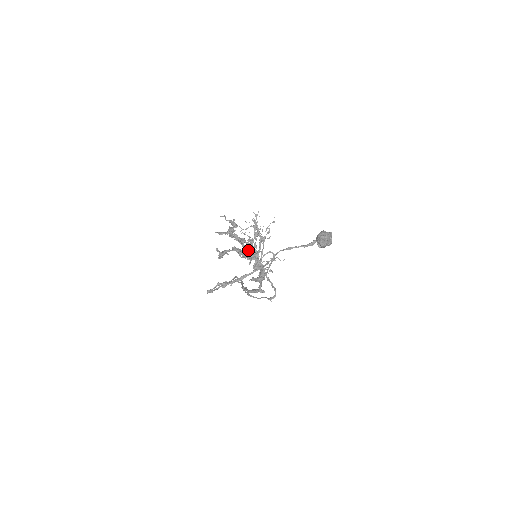
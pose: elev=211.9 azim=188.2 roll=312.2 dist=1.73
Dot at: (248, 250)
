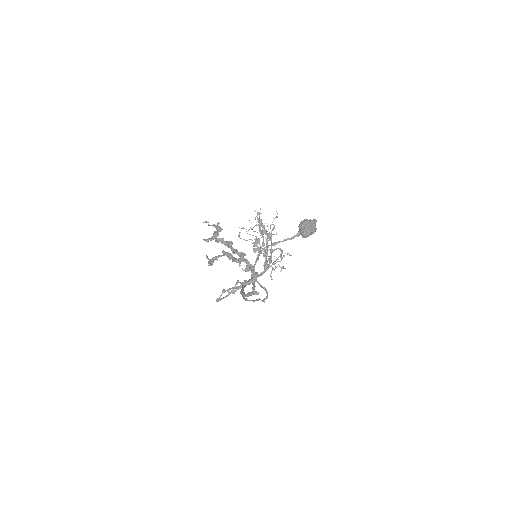
Dot at: (236, 252)
